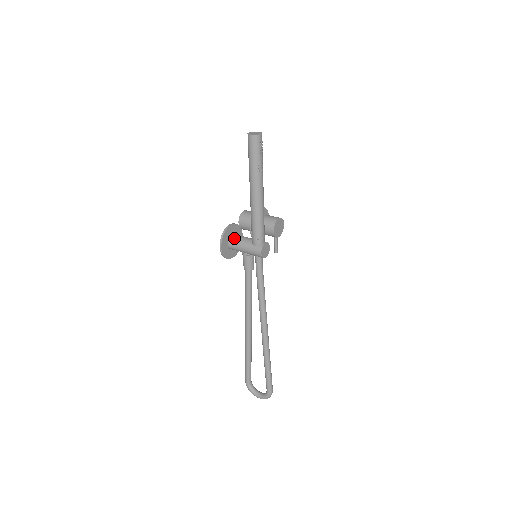
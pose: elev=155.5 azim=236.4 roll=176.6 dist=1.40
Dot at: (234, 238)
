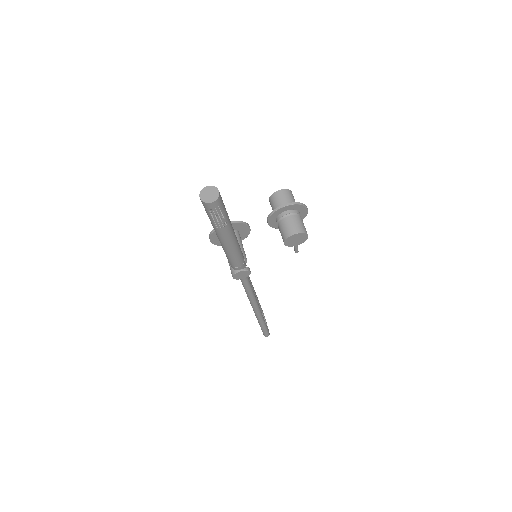
Dot at: occluded
